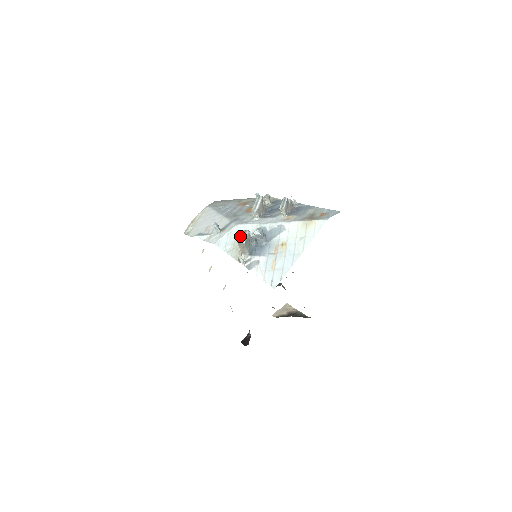
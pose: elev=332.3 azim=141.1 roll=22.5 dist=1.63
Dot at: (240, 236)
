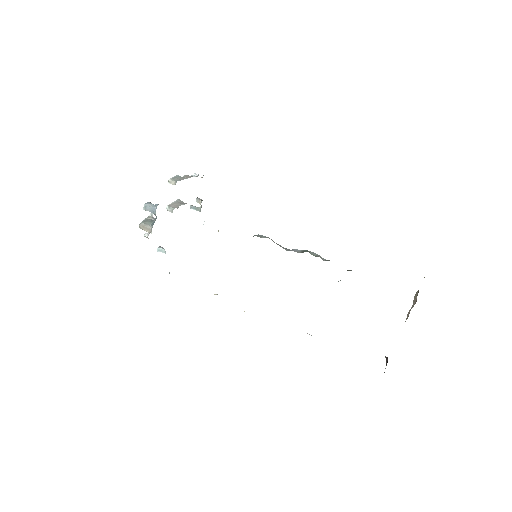
Dot at: occluded
